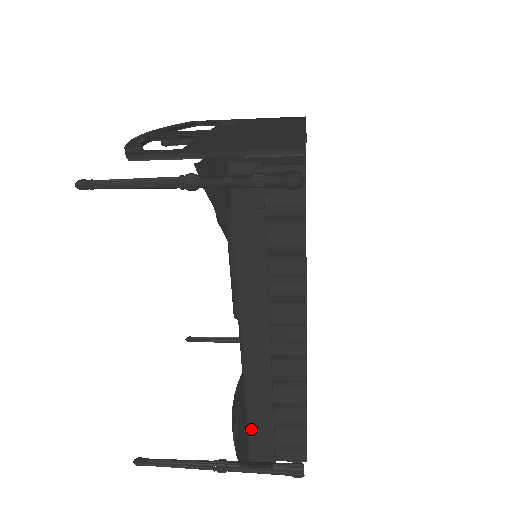
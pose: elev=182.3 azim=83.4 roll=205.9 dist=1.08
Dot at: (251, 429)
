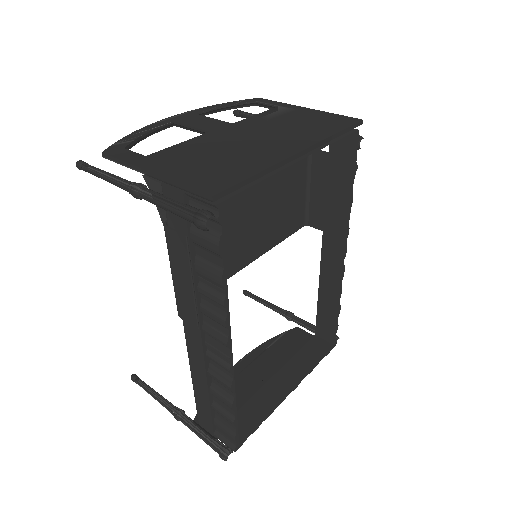
Dot at: (197, 402)
